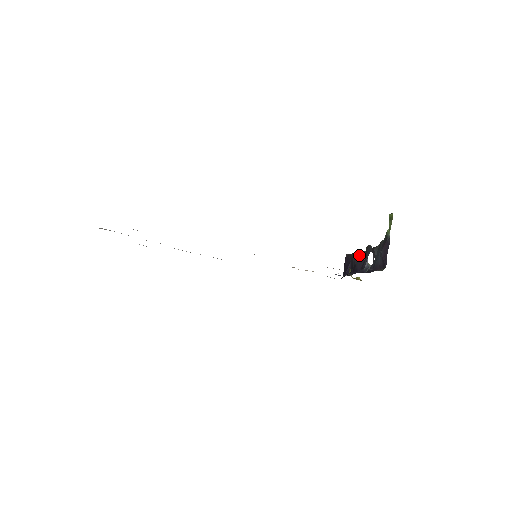
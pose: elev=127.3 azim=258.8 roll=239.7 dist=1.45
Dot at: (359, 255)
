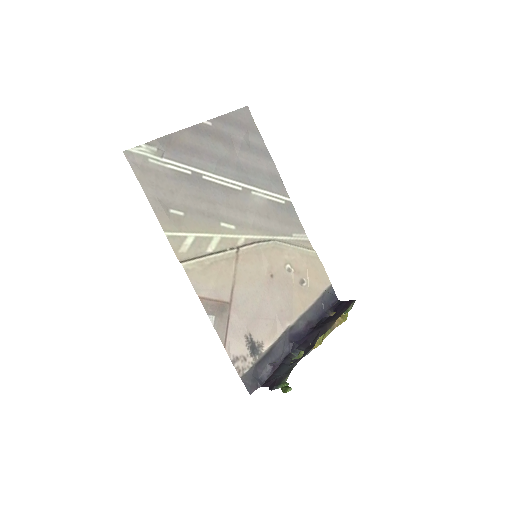
Dot at: (322, 333)
